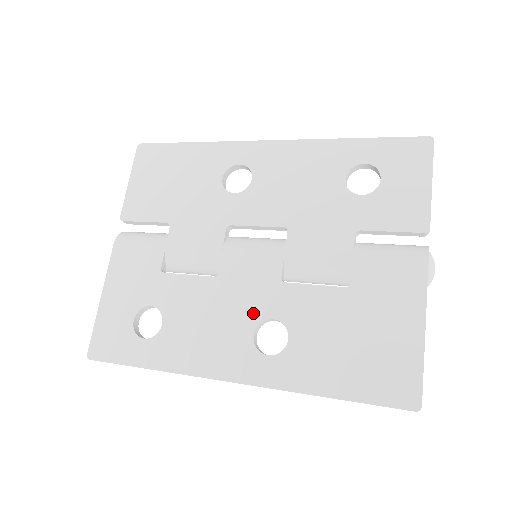
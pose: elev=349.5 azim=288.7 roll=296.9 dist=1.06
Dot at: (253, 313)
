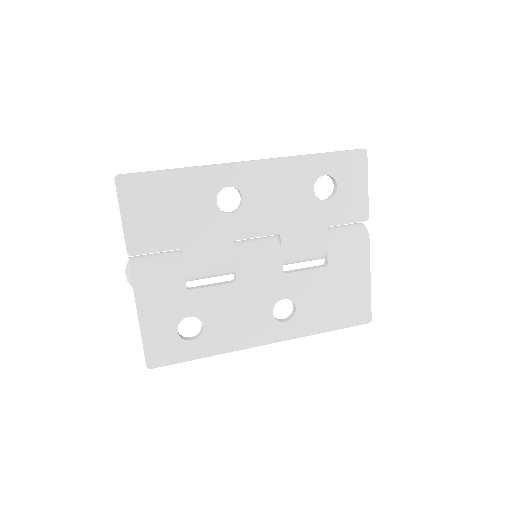
Dot at: (269, 299)
